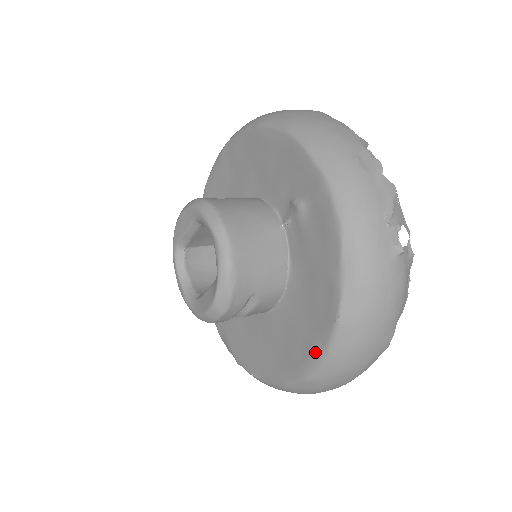
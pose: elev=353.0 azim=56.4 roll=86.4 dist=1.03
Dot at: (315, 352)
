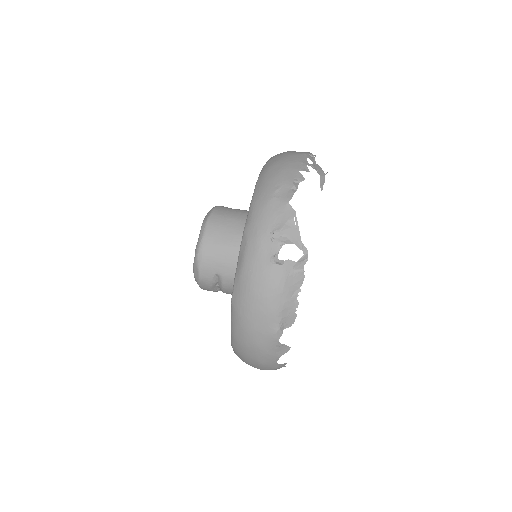
Dot at: occluded
